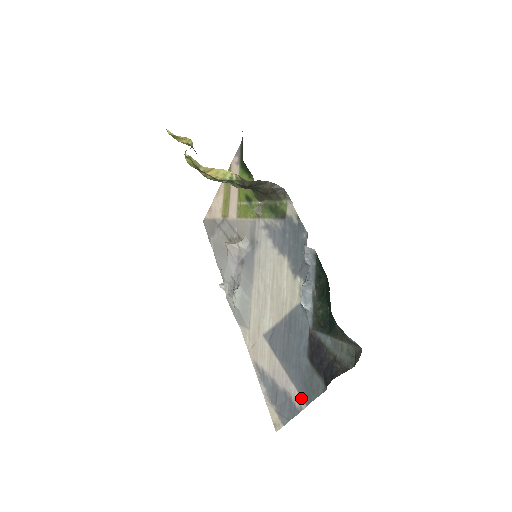
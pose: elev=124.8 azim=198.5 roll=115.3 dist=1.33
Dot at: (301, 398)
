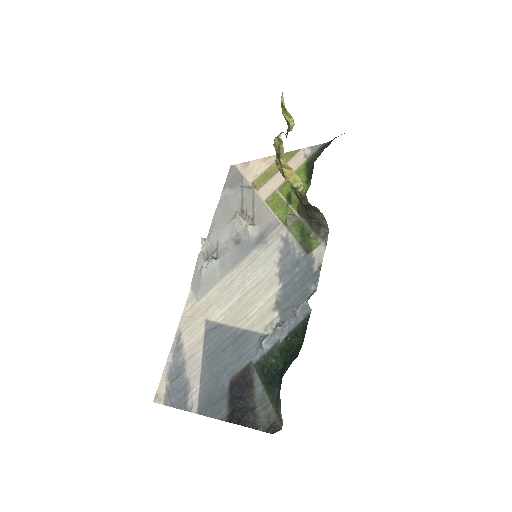
Dot at: (197, 402)
